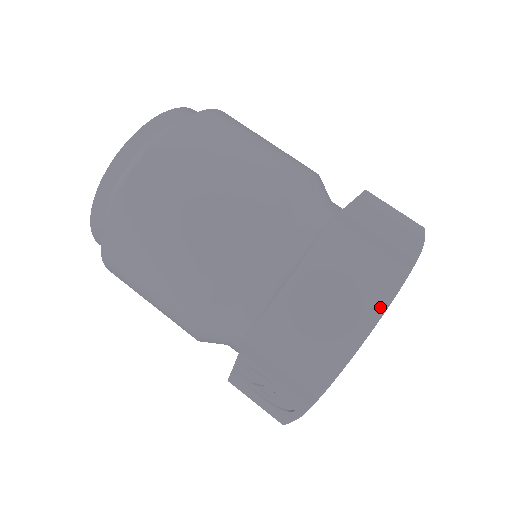
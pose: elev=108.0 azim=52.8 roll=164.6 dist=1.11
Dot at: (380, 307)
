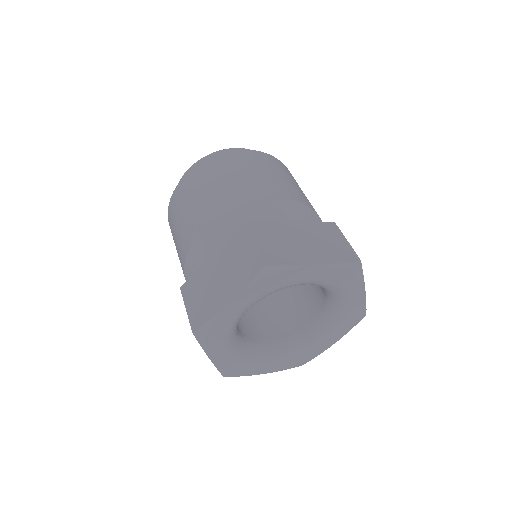
Dot at: (242, 286)
